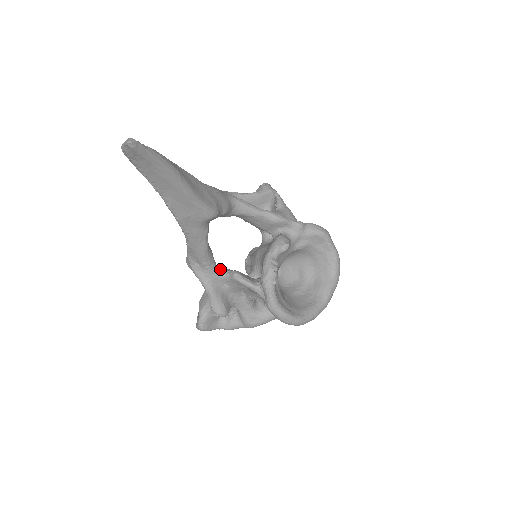
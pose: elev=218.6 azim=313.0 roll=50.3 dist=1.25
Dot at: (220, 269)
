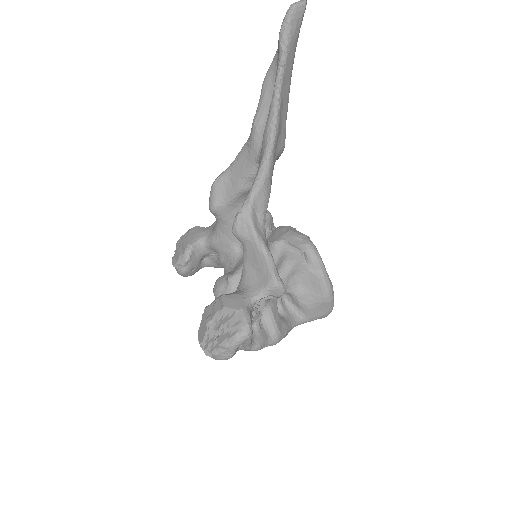
Dot at: occluded
